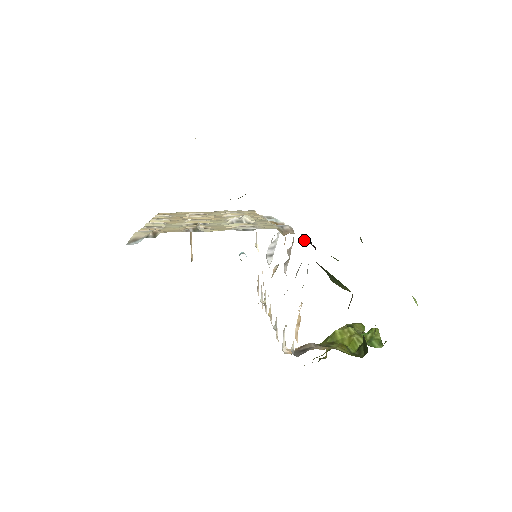
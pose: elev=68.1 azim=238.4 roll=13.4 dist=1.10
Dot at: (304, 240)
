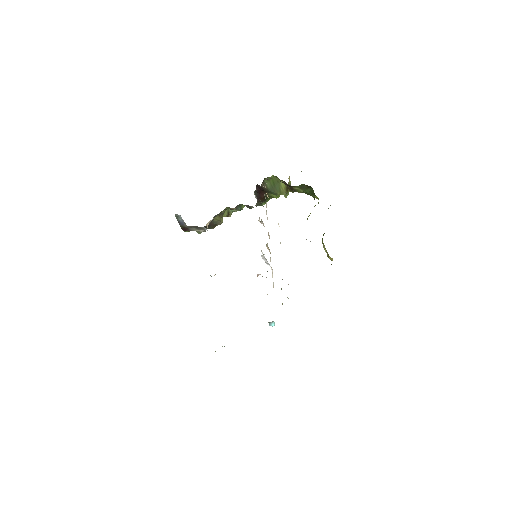
Dot at: occluded
